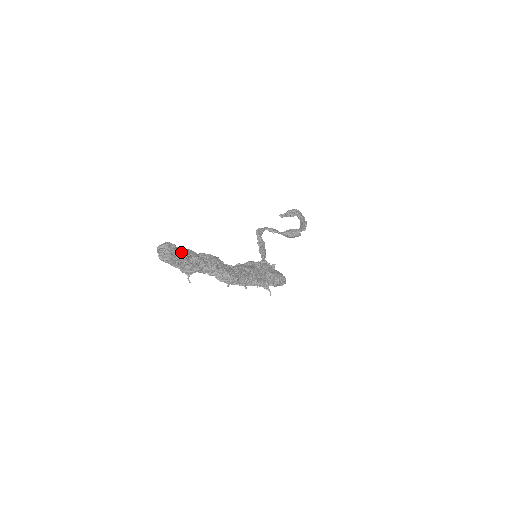
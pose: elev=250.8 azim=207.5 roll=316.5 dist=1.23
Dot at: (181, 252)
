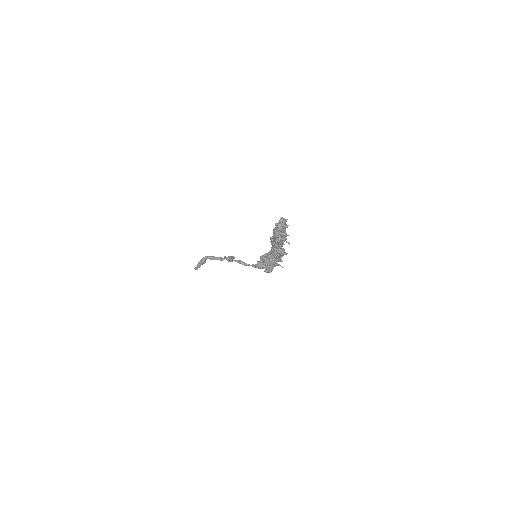
Dot at: occluded
